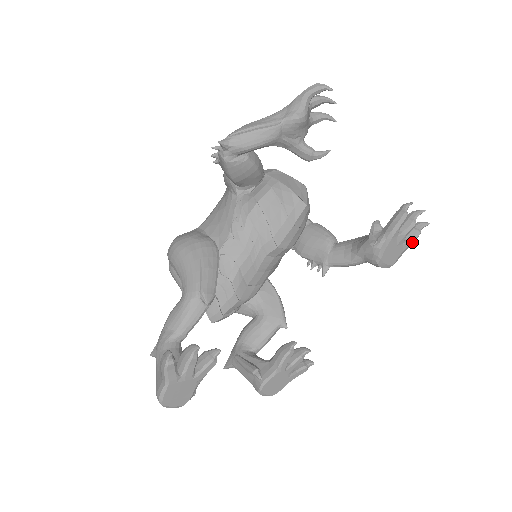
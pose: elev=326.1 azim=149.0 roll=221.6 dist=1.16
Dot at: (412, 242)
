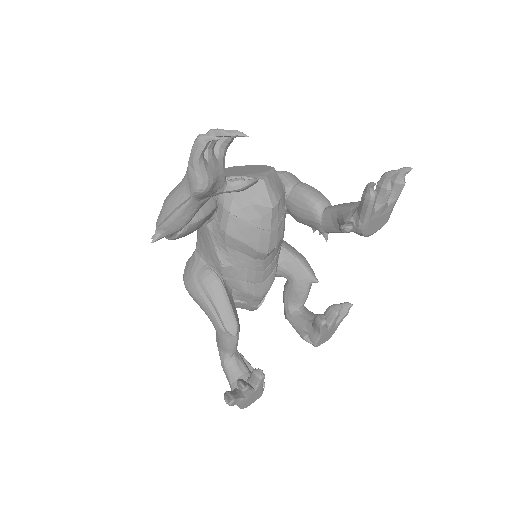
Dot at: occluded
